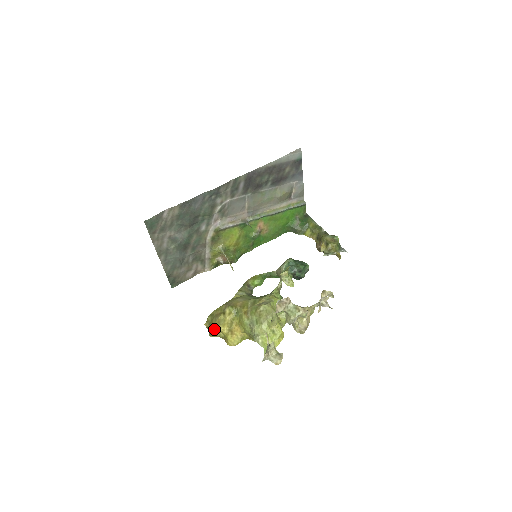
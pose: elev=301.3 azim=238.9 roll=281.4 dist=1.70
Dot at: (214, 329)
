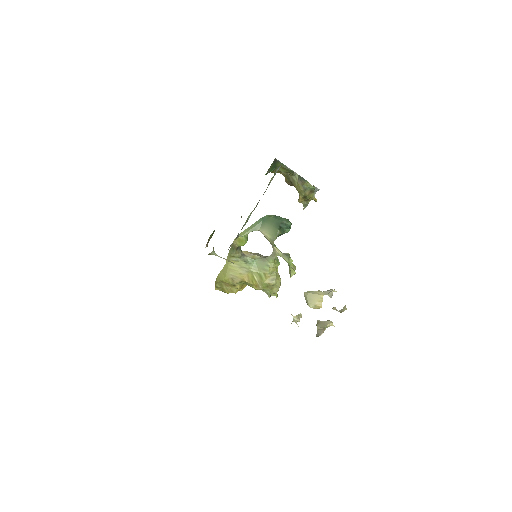
Dot at: (228, 293)
